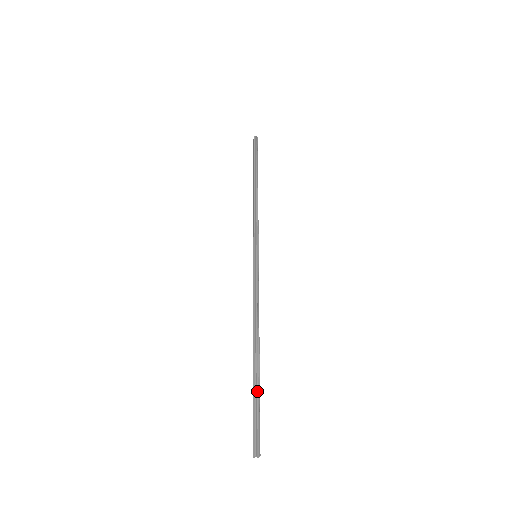
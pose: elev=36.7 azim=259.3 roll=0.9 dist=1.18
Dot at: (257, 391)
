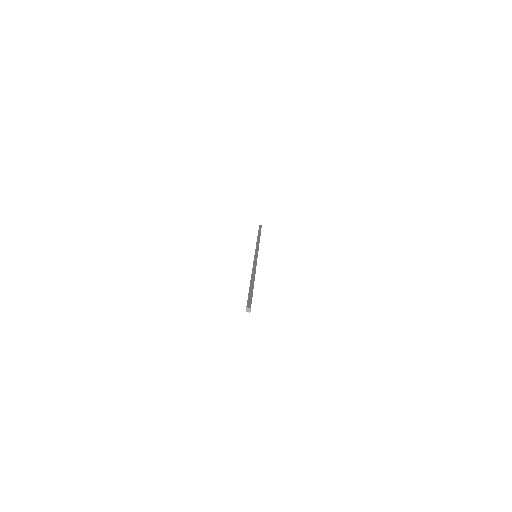
Dot at: (251, 290)
